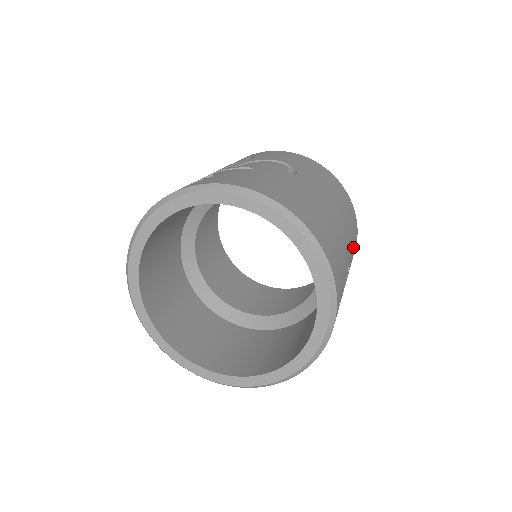
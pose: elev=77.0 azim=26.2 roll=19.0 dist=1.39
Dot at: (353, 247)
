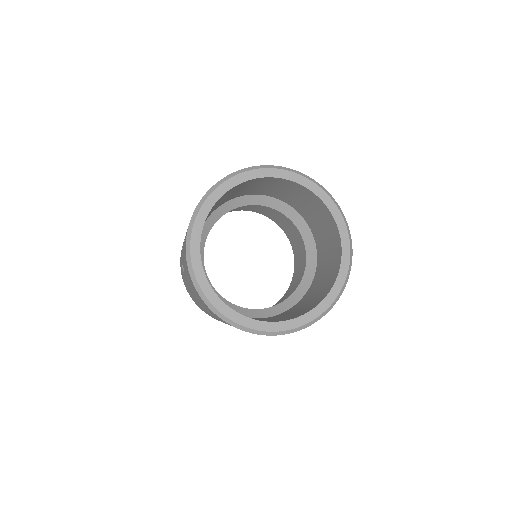
Dot at: occluded
